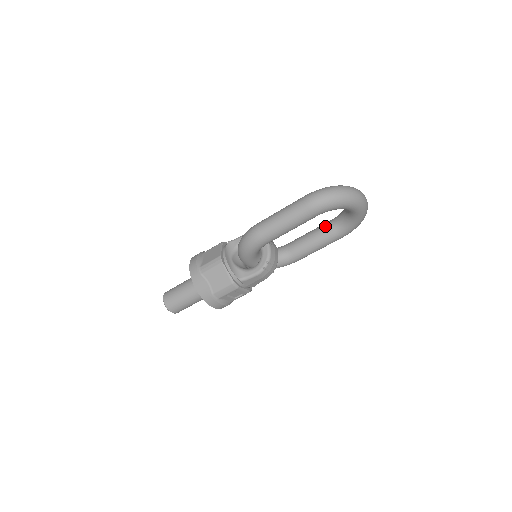
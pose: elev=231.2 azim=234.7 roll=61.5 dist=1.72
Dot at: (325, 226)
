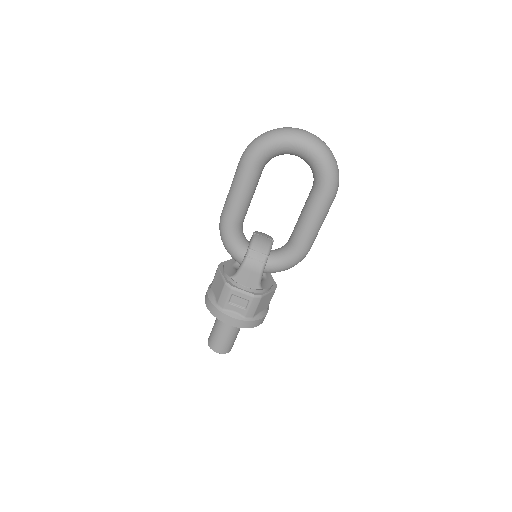
Dot at: occluded
